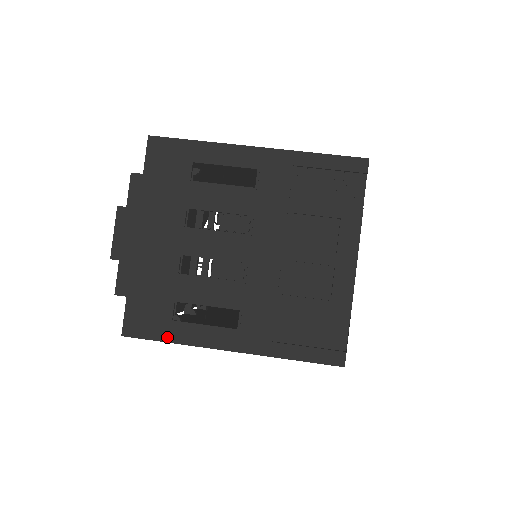
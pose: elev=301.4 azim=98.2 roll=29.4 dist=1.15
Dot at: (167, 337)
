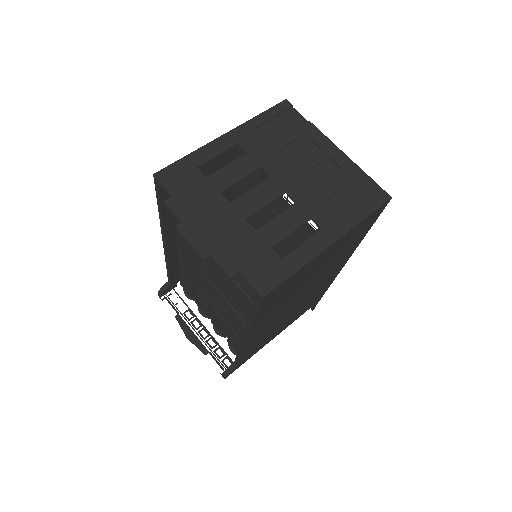
Dot at: (290, 271)
